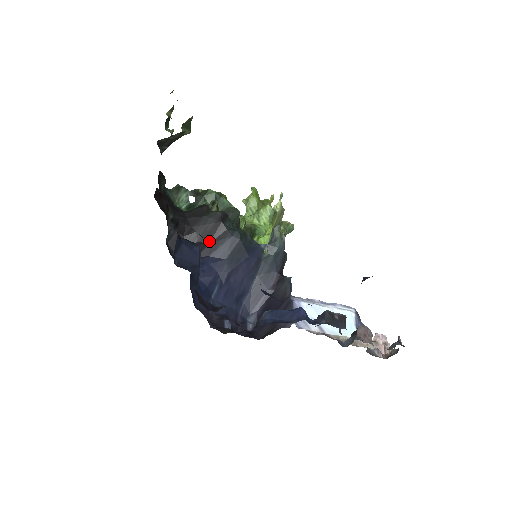
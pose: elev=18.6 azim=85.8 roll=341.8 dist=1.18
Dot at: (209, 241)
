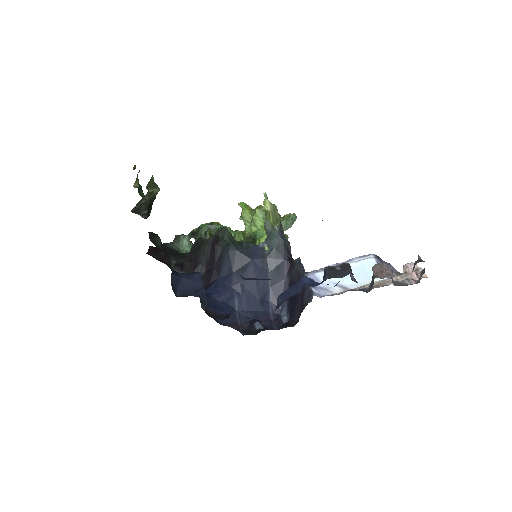
Dot at: (213, 265)
